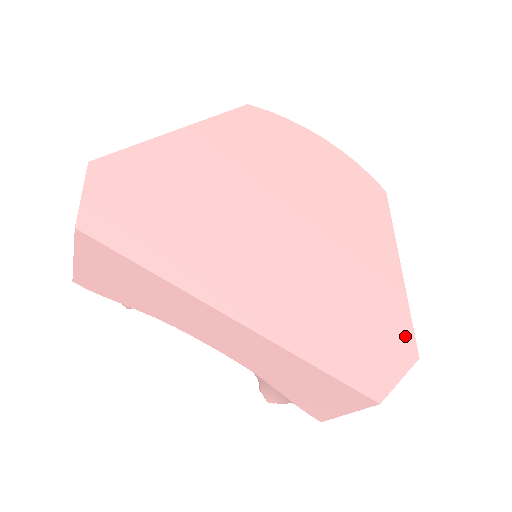
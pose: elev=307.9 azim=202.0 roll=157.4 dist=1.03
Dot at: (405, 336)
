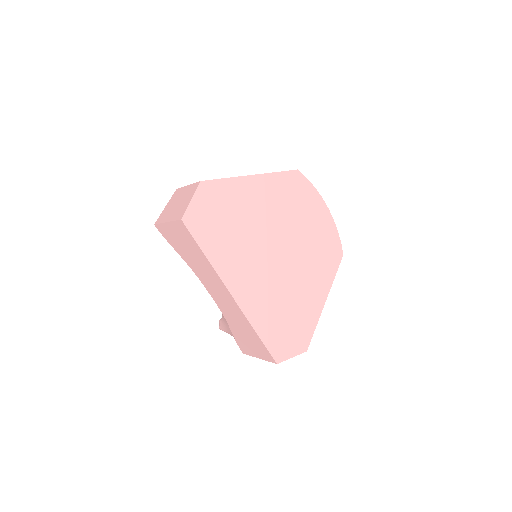
Dot at: (307, 338)
